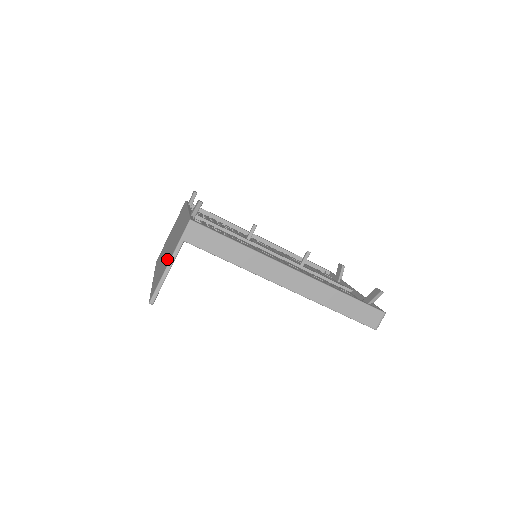
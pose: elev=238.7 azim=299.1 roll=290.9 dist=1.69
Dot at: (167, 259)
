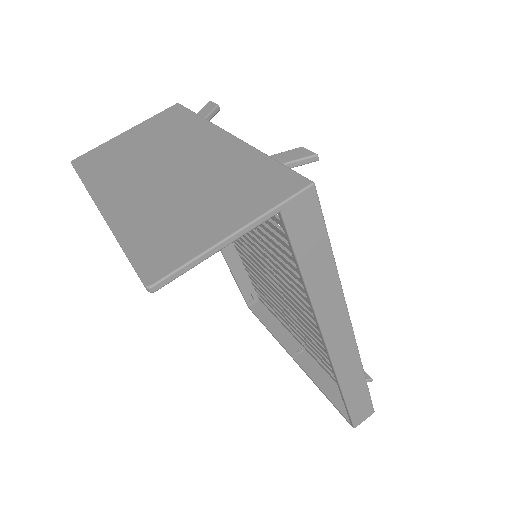
Dot at: (202, 212)
